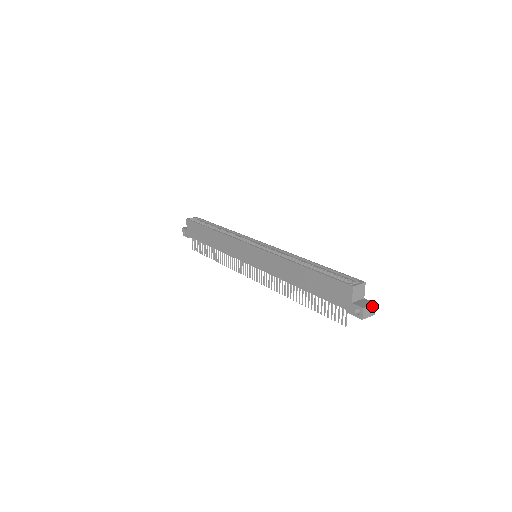
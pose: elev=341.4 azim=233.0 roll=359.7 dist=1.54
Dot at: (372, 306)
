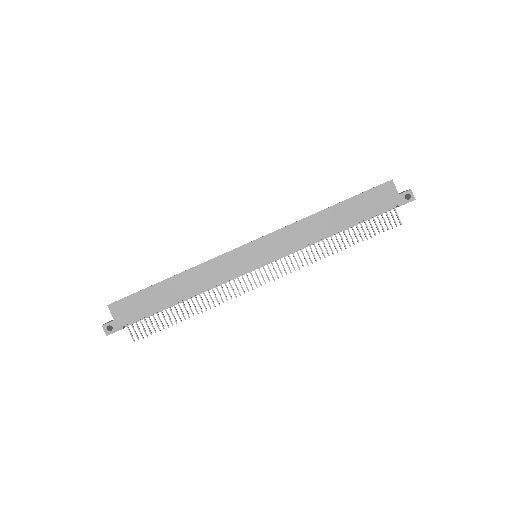
Dot at: occluded
